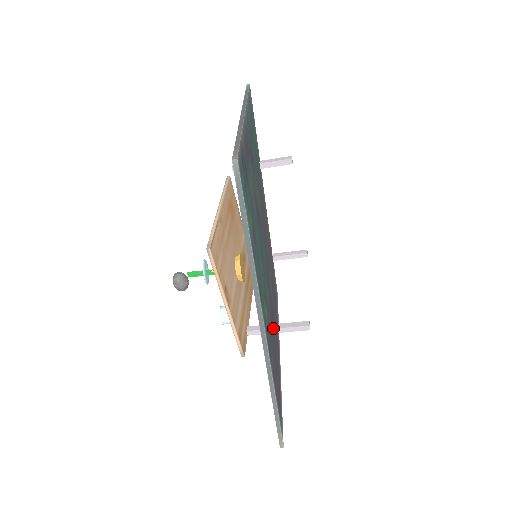
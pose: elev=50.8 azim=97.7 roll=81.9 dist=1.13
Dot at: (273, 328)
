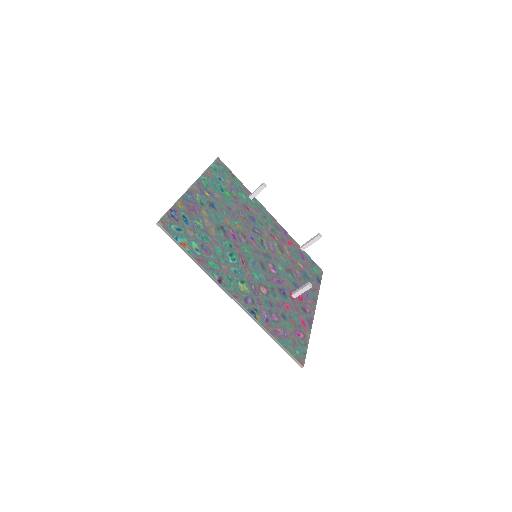
Dot at: (280, 296)
